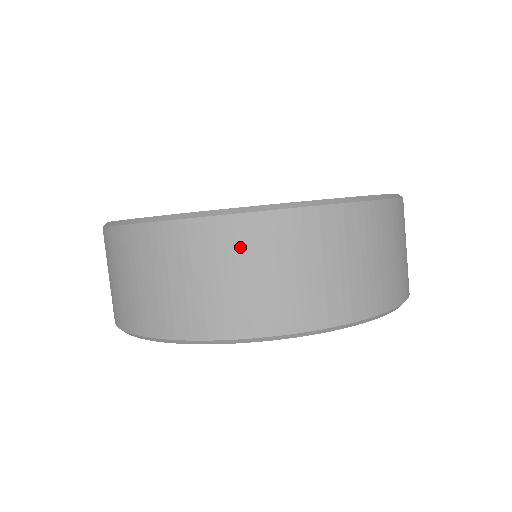
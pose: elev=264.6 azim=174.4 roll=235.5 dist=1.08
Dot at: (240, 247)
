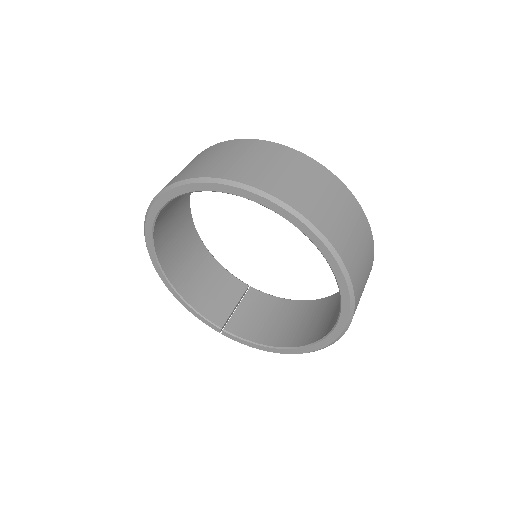
Dot at: (221, 149)
